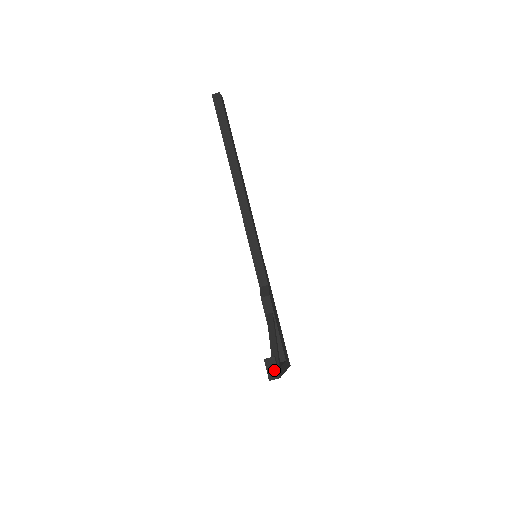
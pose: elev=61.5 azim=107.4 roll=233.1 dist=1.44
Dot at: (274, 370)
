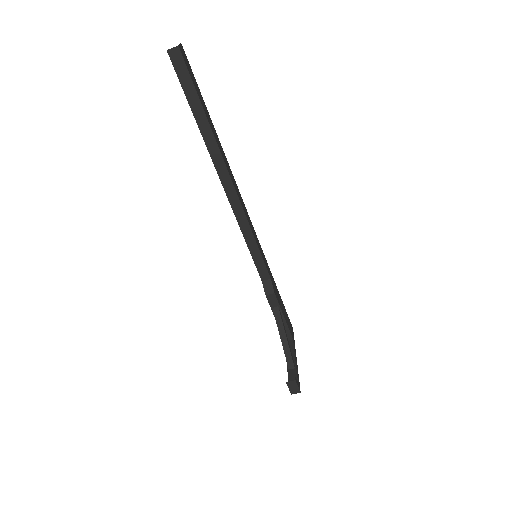
Dot at: (296, 388)
